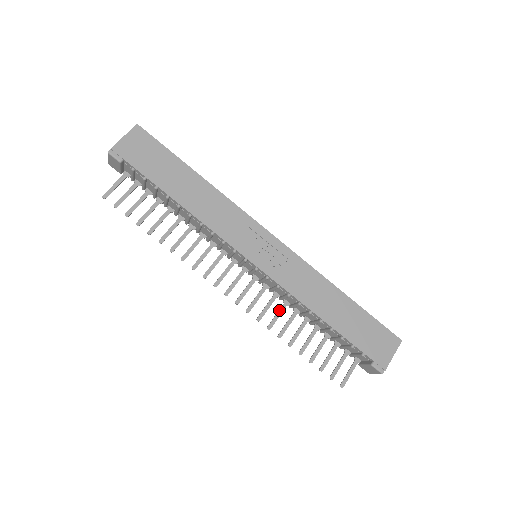
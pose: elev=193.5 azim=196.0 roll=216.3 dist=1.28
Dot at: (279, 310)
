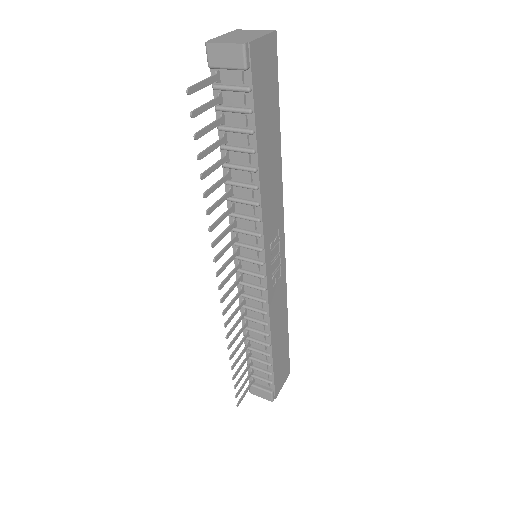
Dot at: (240, 319)
